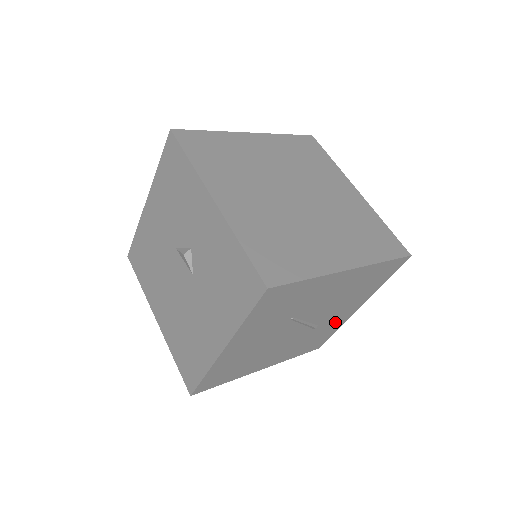
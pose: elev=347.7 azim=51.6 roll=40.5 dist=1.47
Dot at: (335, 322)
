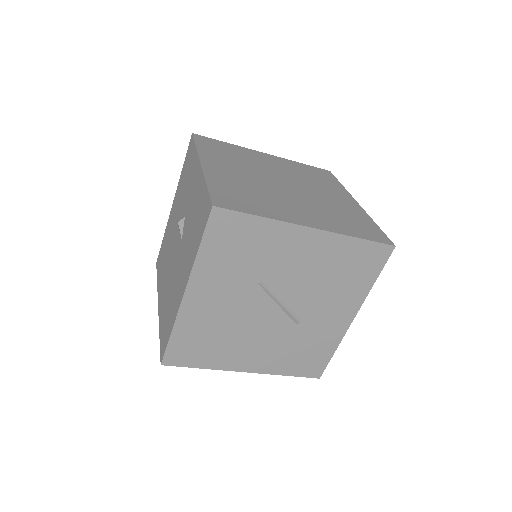
Dot at: (327, 330)
